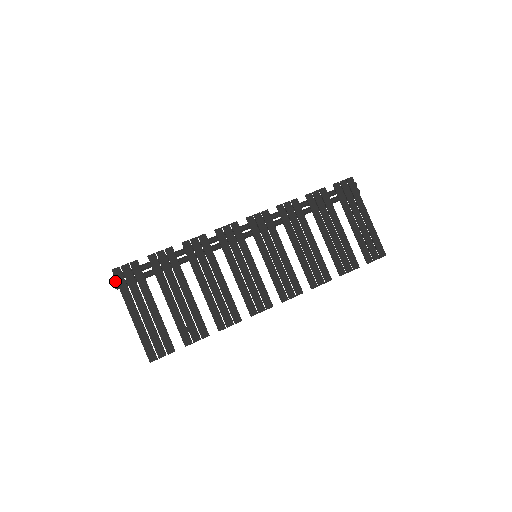
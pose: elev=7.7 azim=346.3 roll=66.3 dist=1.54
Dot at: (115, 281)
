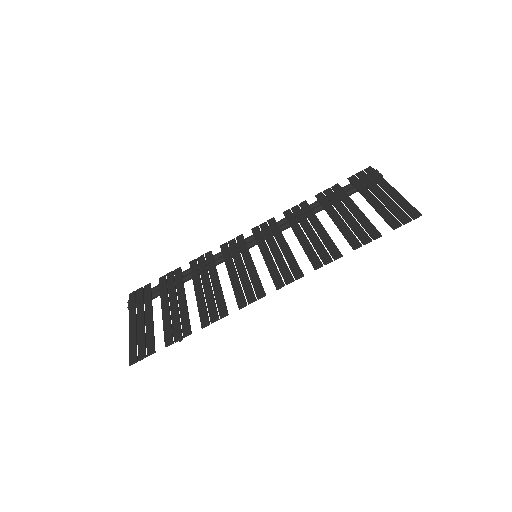
Dot at: occluded
